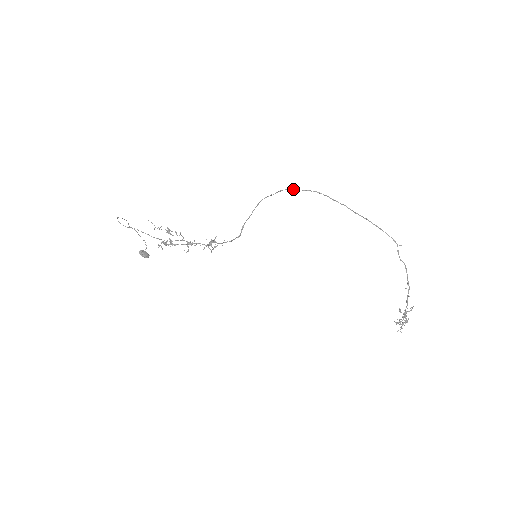
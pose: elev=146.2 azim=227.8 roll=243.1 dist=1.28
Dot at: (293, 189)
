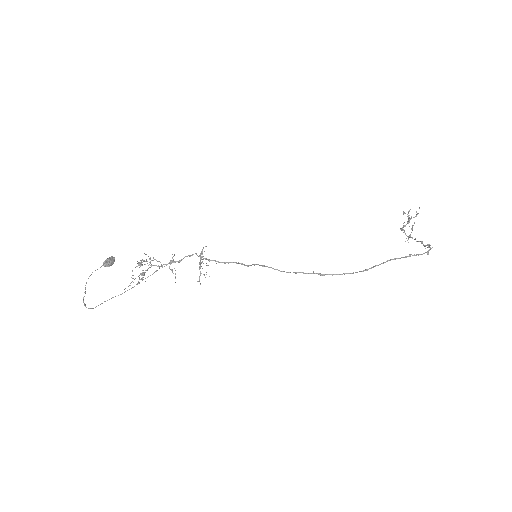
Dot at: occluded
